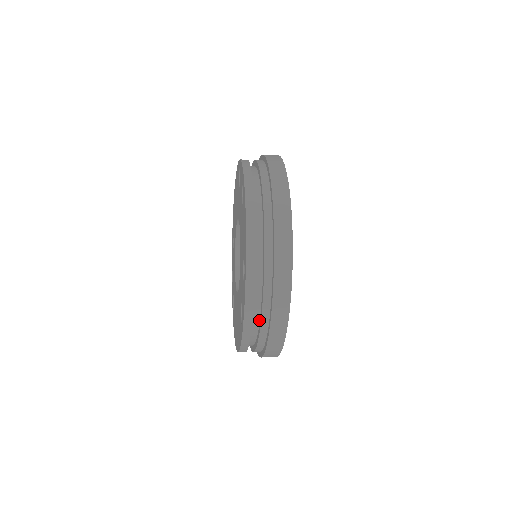
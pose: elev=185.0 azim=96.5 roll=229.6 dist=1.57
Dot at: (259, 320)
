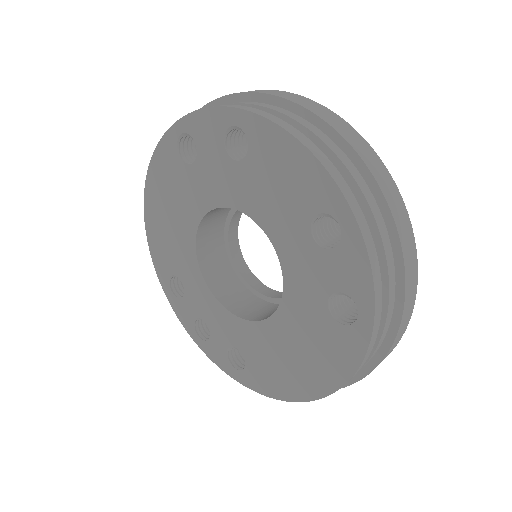
Dot at: occluded
